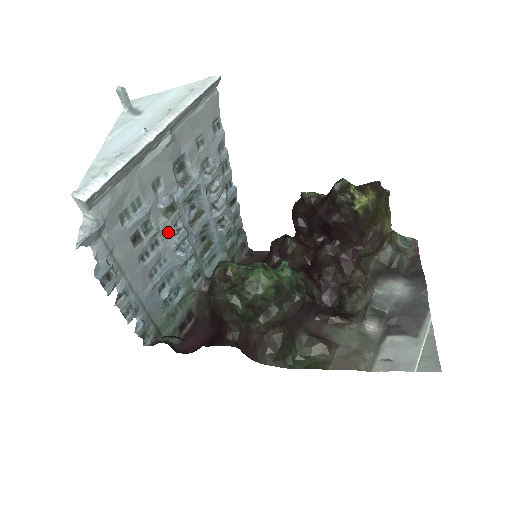
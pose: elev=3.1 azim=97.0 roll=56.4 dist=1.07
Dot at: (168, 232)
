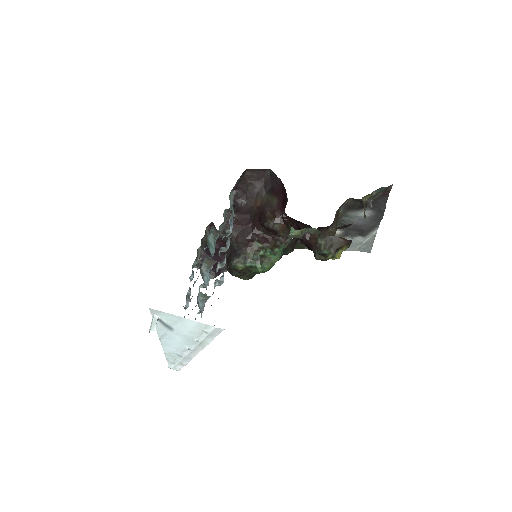
Dot at: (199, 288)
